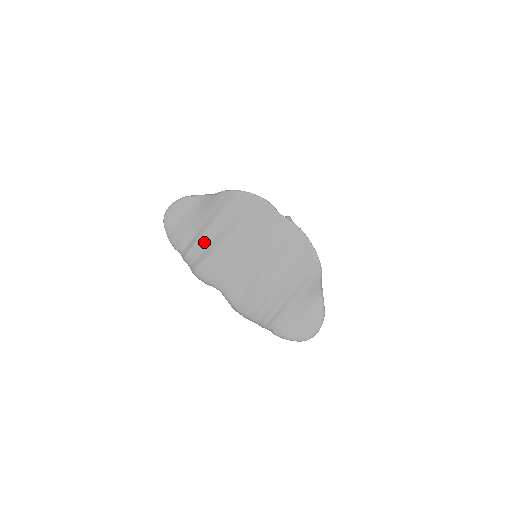
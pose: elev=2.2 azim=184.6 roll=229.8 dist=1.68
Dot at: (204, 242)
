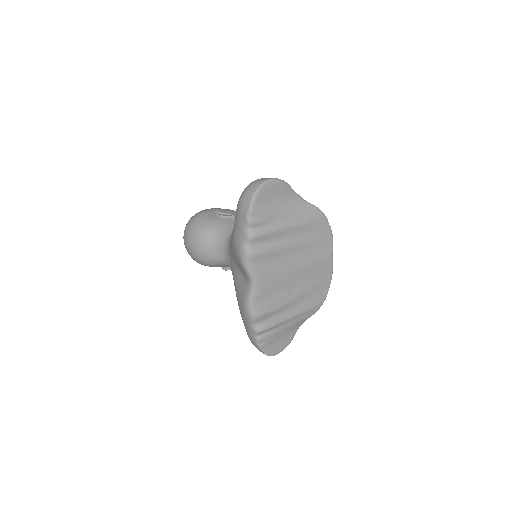
Dot at: (276, 236)
